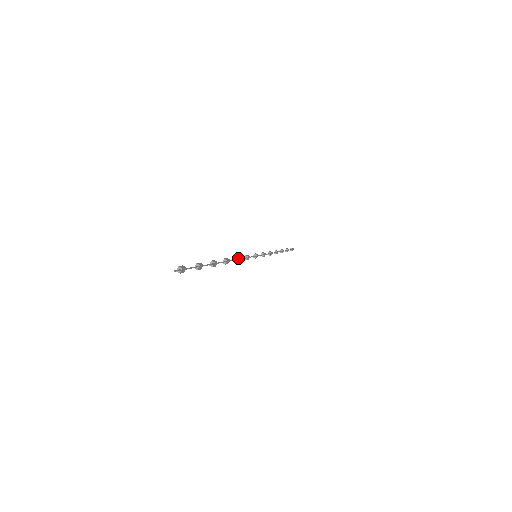
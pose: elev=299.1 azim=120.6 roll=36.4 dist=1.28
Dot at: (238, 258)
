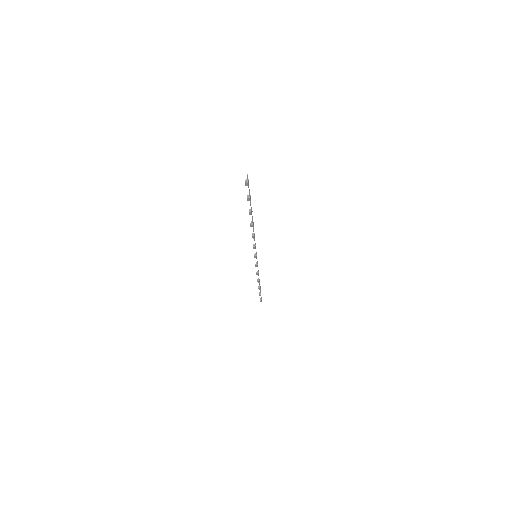
Dot at: (254, 234)
